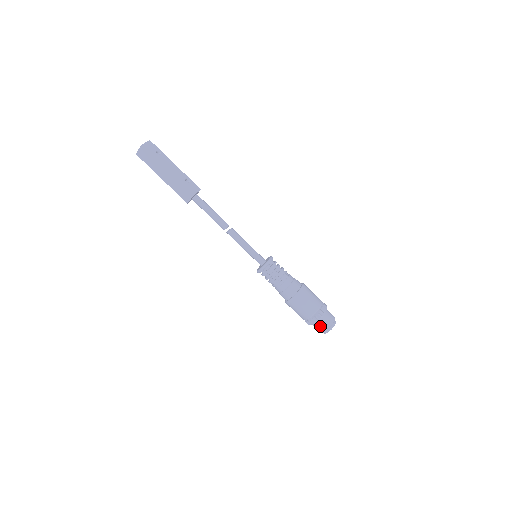
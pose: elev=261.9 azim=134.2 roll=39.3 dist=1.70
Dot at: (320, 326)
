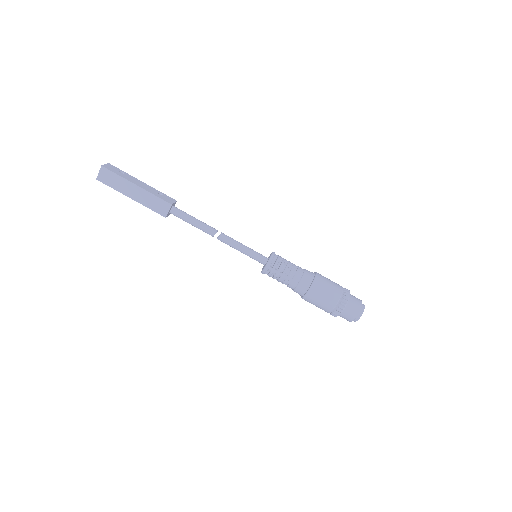
Dot at: (350, 311)
